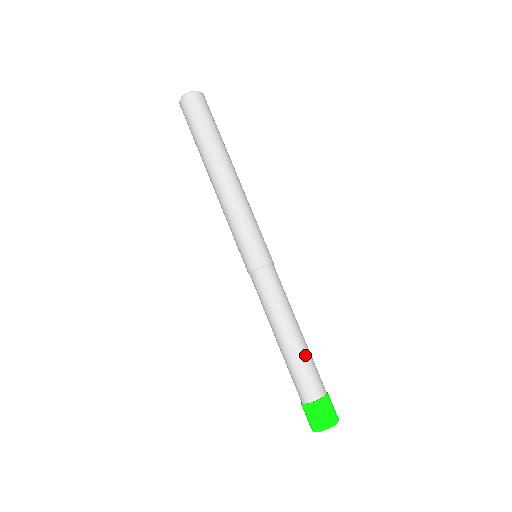
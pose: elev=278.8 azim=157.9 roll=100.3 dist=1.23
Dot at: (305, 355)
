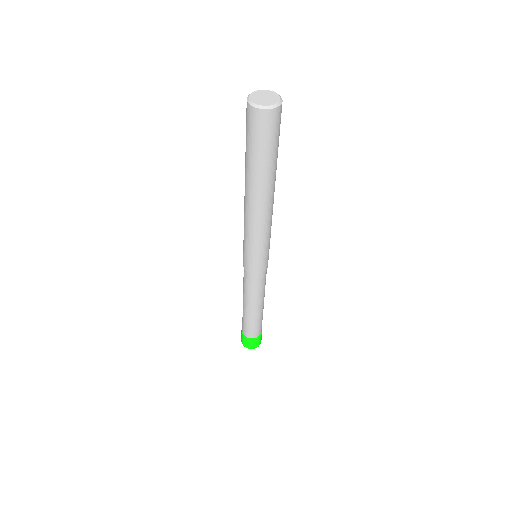
Dot at: (260, 318)
